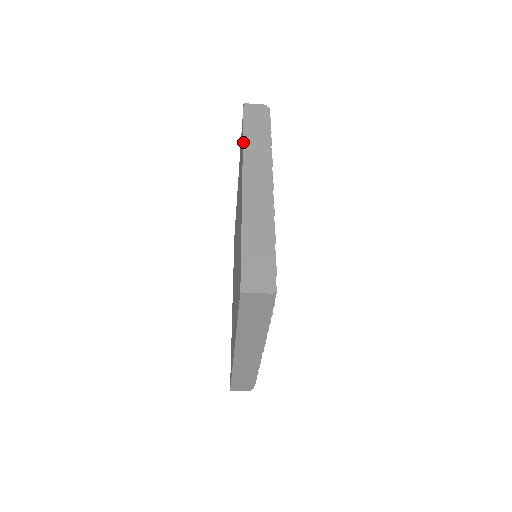
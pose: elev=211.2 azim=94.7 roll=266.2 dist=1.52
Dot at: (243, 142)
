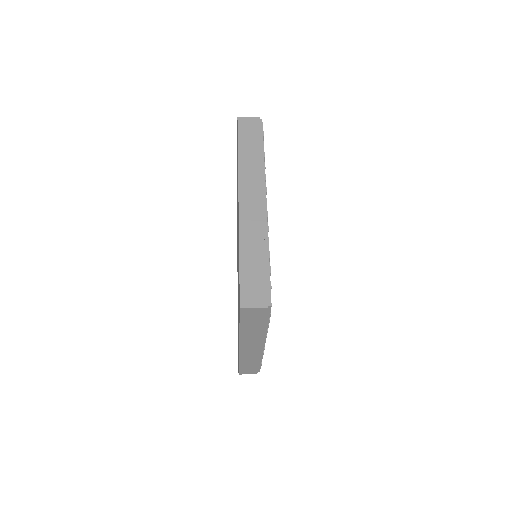
Dot at: (239, 332)
